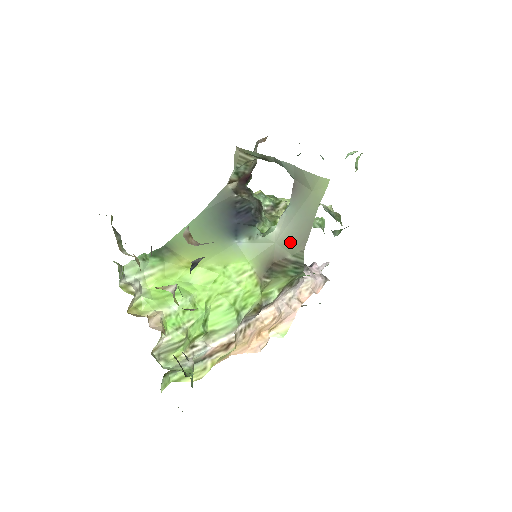
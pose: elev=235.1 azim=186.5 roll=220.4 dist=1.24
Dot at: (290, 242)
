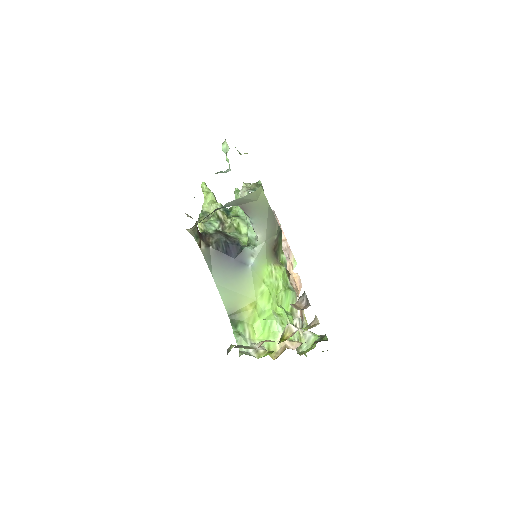
Dot at: (271, 232)
